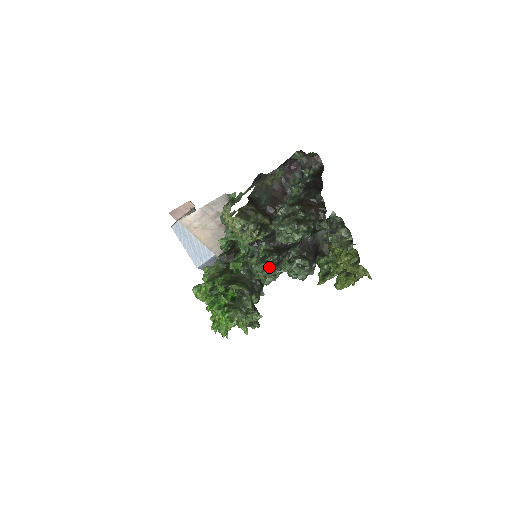
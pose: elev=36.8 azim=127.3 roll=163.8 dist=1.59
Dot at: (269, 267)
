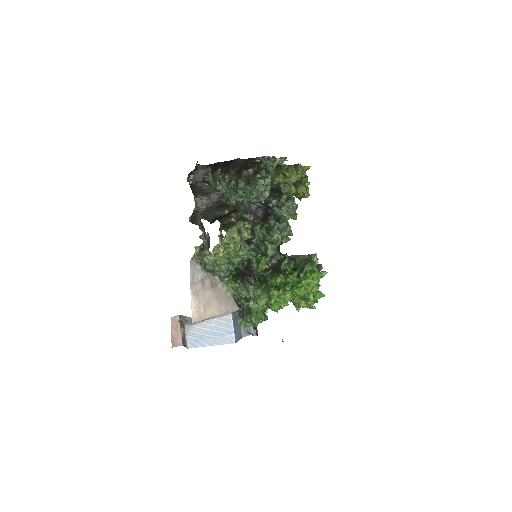
Dot at: (279, 225)
